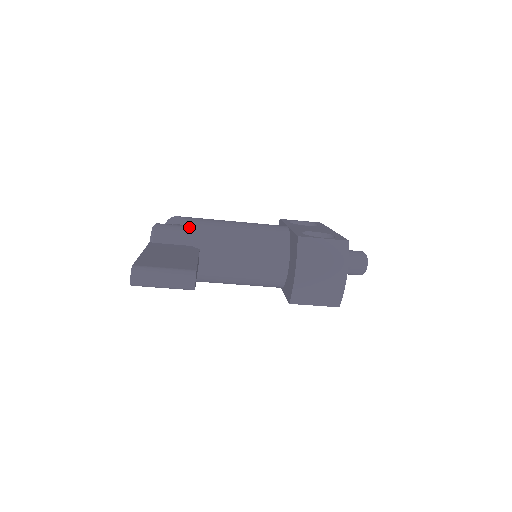
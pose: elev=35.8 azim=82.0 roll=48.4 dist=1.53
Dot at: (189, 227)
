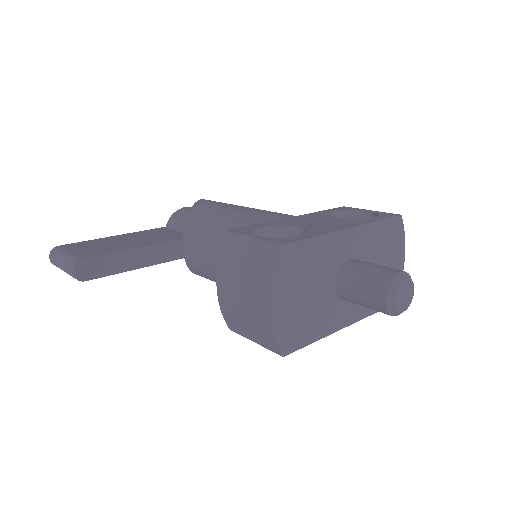
Dot at: (190, 212)
